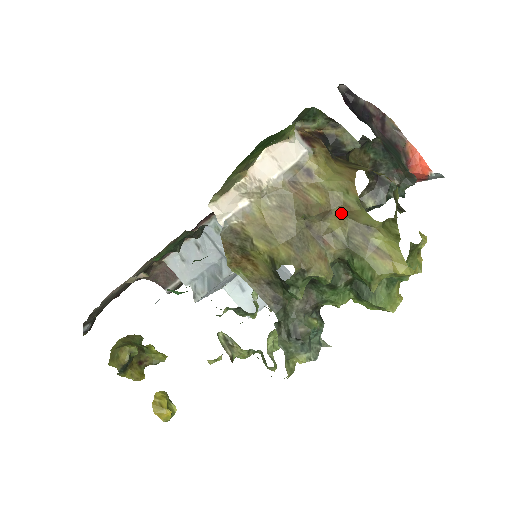
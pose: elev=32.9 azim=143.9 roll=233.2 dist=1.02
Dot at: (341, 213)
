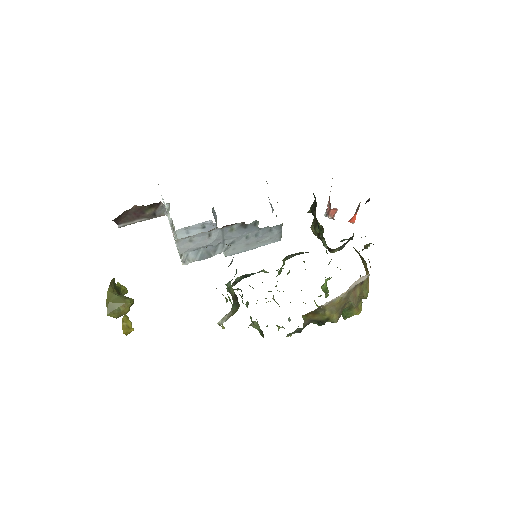
Dot at: (358, 296)
